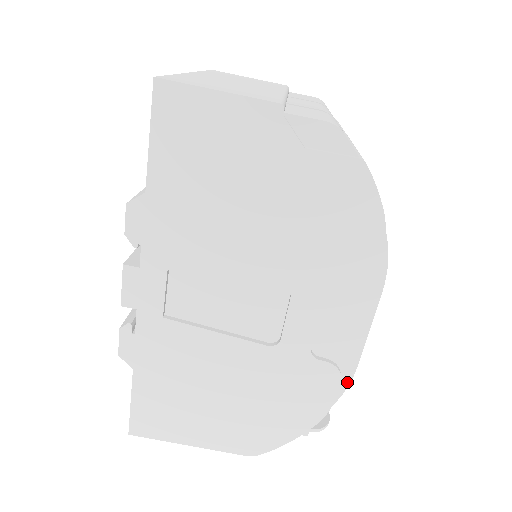
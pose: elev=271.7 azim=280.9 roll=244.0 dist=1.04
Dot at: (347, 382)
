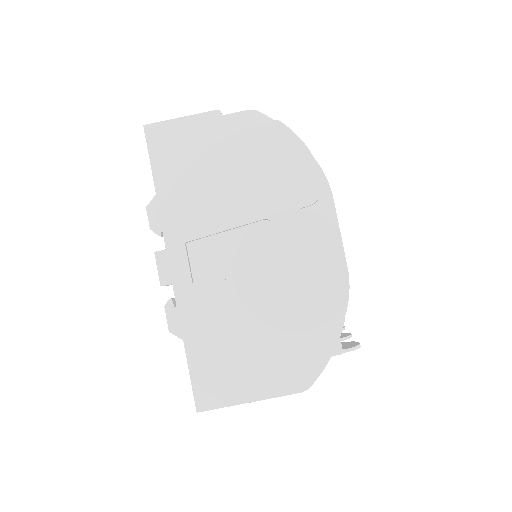
Dot at: (347, 283)
